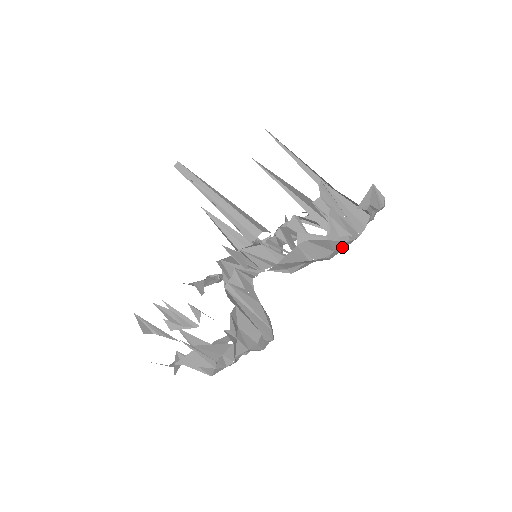
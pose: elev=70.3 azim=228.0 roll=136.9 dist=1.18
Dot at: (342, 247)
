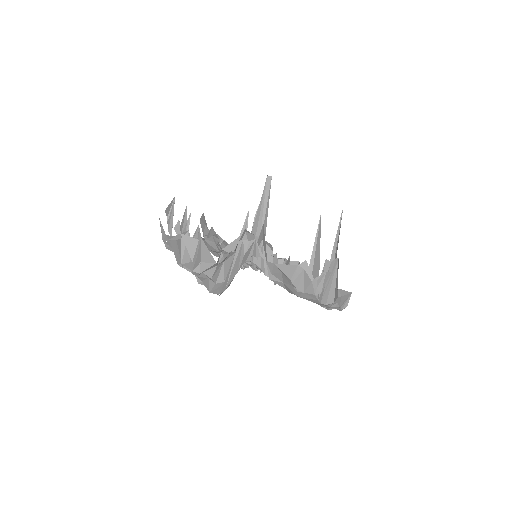
Dot at: (309, 296)
